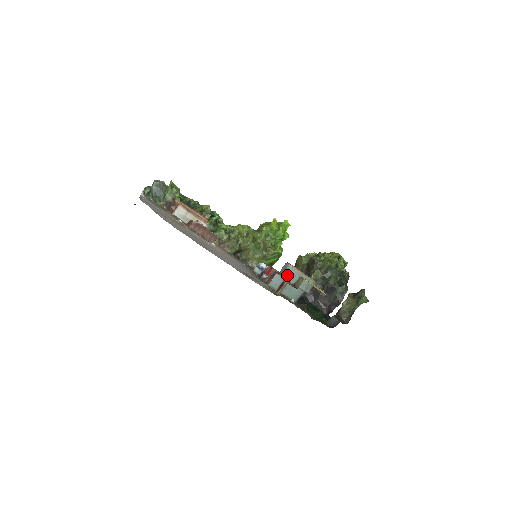
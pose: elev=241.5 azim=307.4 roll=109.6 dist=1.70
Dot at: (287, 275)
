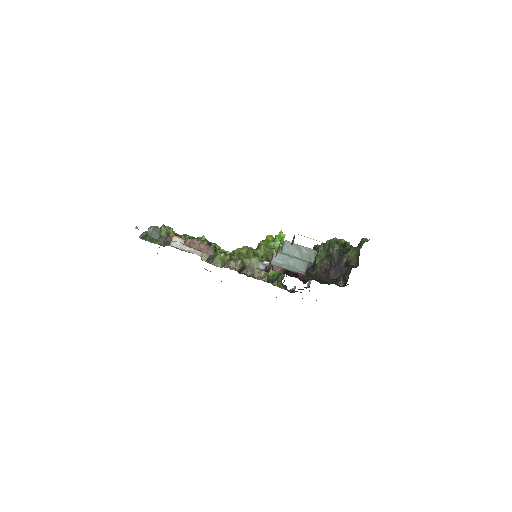
Dot at: (286, 251)
